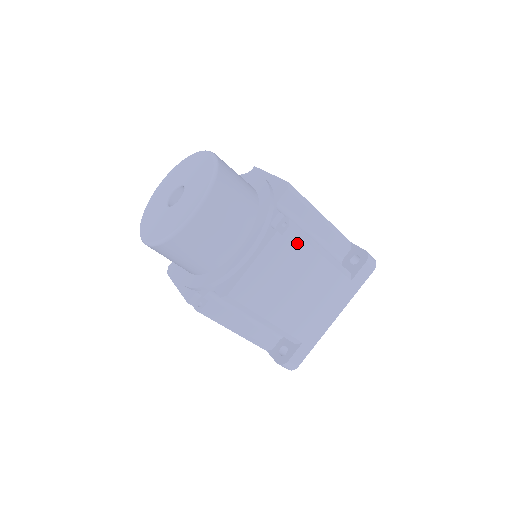
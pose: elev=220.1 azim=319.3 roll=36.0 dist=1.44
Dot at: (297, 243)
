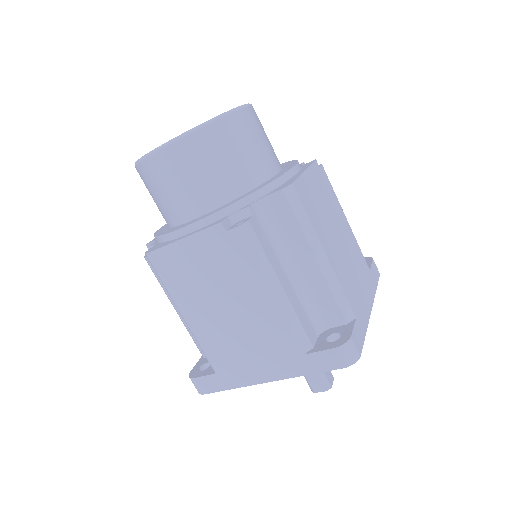
Dot at: (243, 254)
